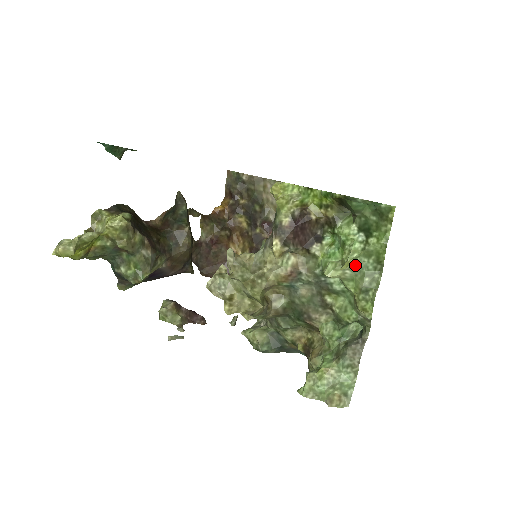
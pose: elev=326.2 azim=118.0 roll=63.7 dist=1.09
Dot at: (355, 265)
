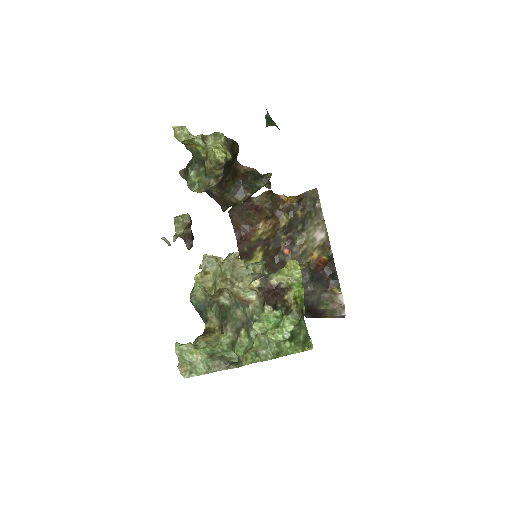
Dot at: (269, 340)
